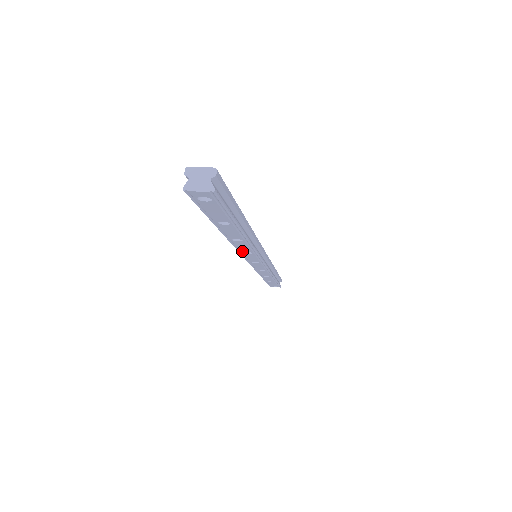
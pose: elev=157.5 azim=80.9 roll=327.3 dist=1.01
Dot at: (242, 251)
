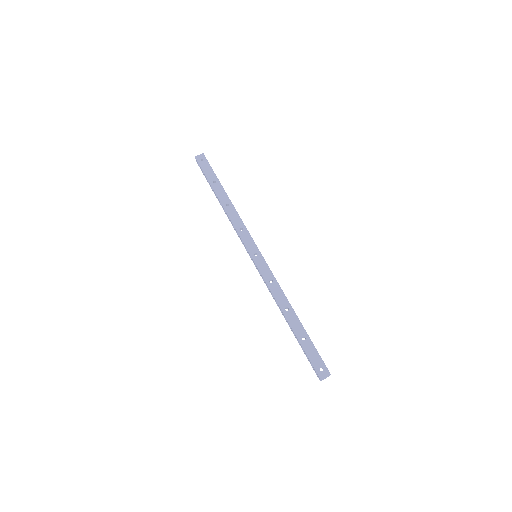
Dot at: occluded
